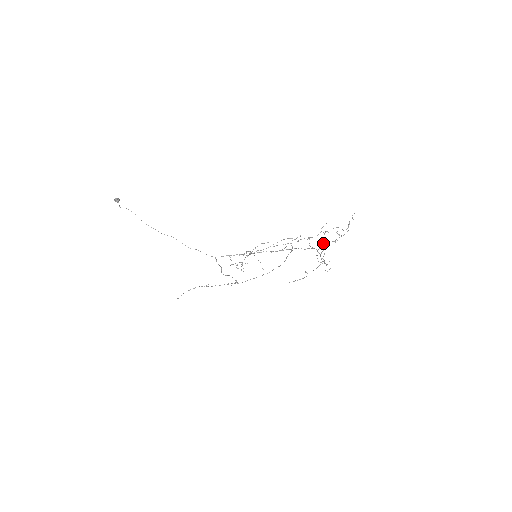
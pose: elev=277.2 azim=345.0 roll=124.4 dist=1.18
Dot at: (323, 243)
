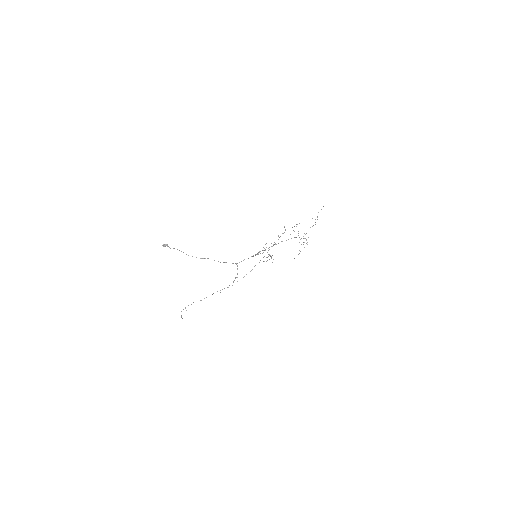
Dot at: occluded
